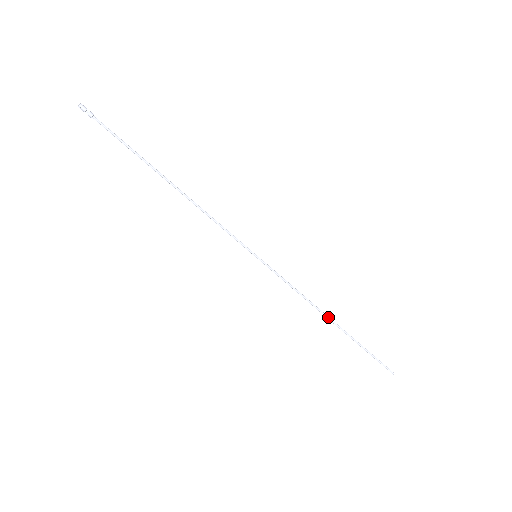
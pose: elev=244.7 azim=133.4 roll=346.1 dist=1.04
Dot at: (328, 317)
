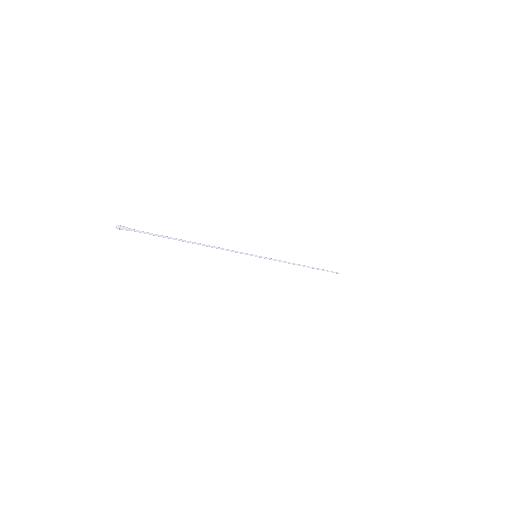
Dot at: occluded
